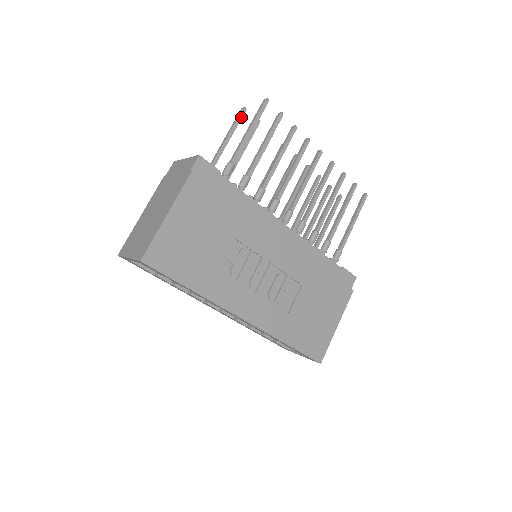
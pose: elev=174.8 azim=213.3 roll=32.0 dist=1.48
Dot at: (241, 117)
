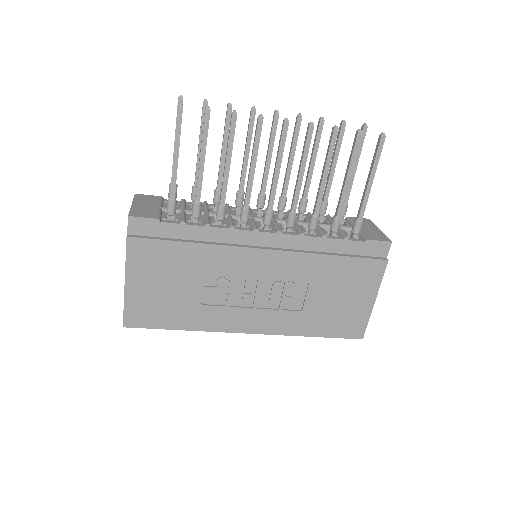
Dot at: occluded
